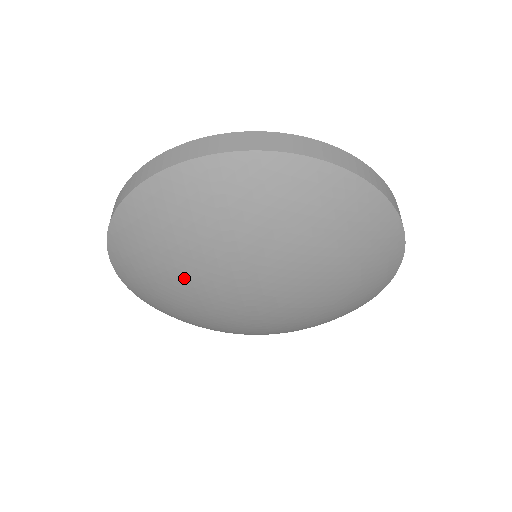
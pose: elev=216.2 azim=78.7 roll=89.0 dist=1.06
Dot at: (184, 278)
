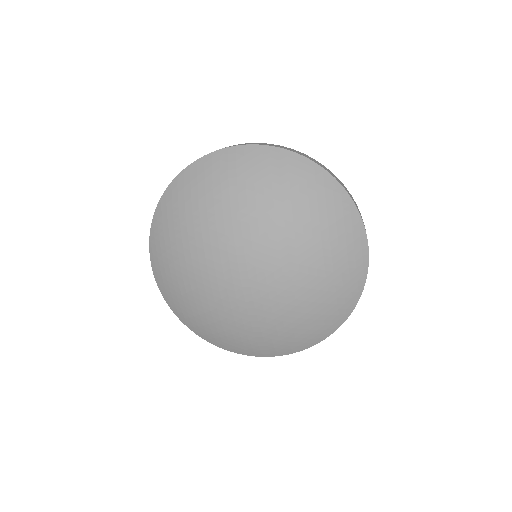
Dot at: (198, 240)
